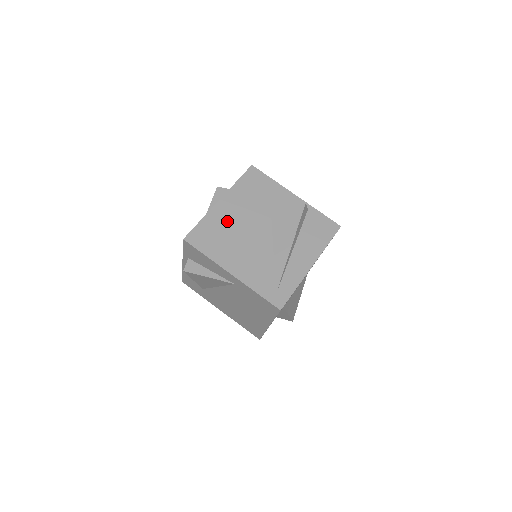
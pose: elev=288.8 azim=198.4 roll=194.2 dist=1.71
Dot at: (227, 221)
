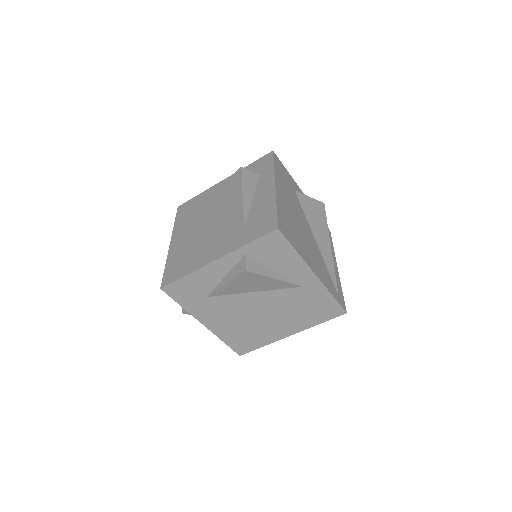
Dot at: (289, 212)
